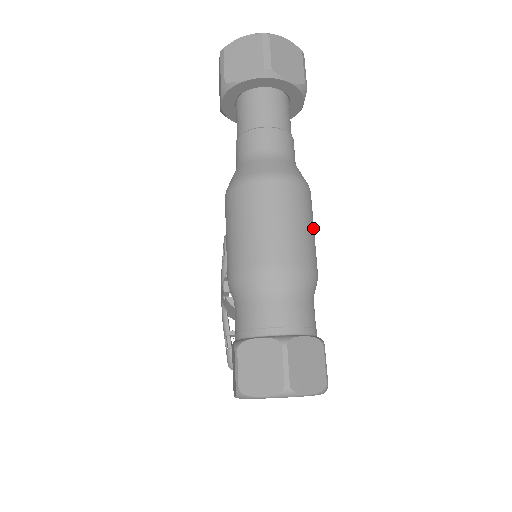
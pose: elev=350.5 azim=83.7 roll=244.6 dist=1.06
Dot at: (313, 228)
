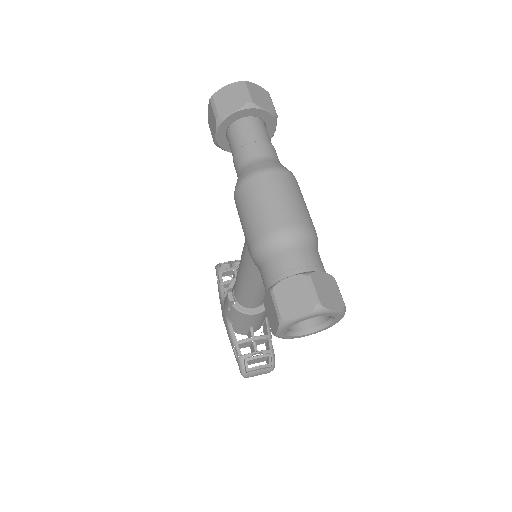
Dot at: occluded
